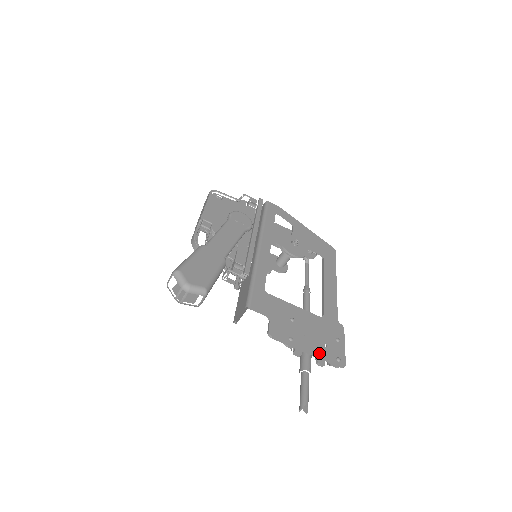
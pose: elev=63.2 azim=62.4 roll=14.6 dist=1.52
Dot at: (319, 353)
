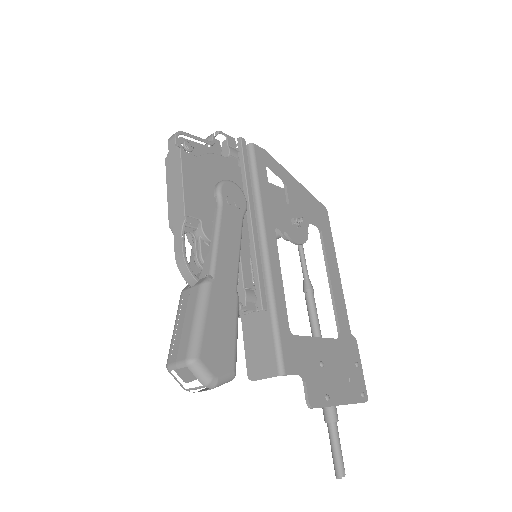
Dot at: (349, 399)
